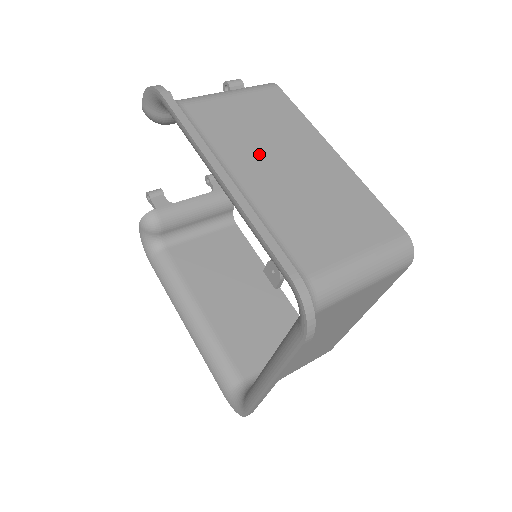
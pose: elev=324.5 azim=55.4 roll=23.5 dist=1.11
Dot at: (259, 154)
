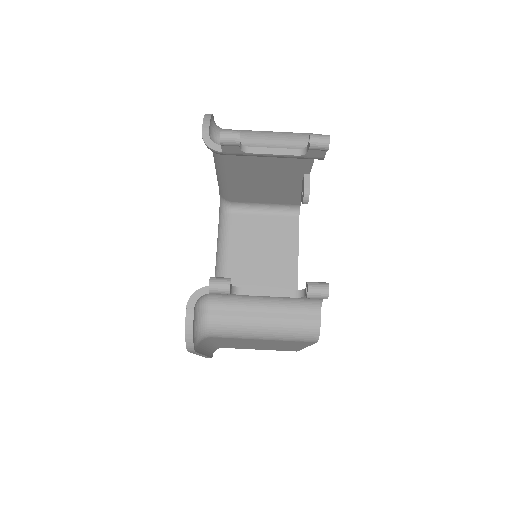
Dot at: occluded
